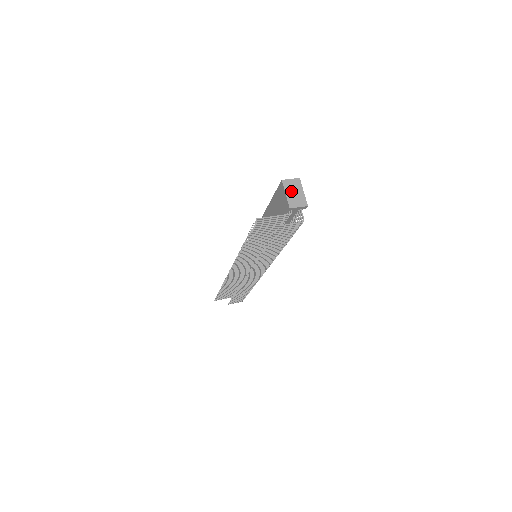
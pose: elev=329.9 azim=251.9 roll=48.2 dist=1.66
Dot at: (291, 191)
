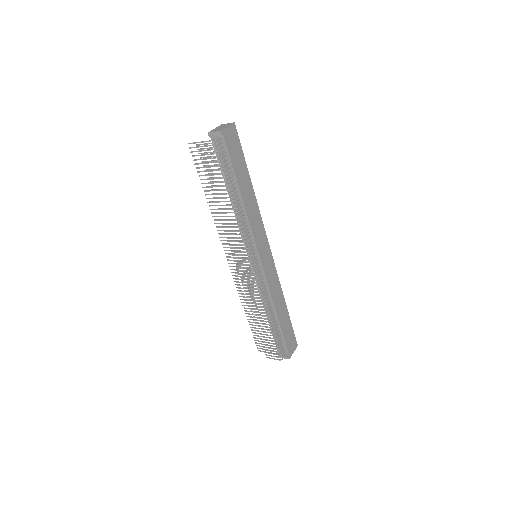
Dot at: (220, 127)
